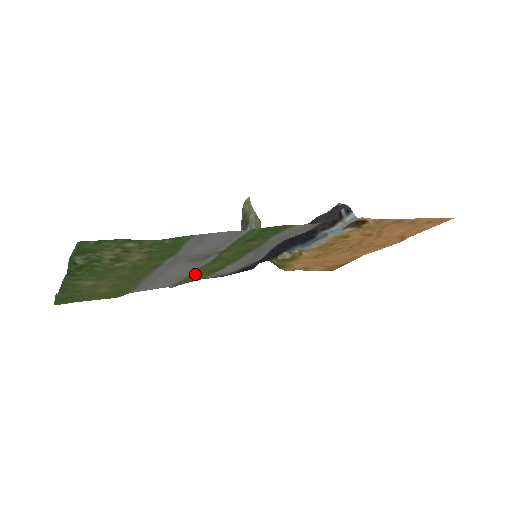
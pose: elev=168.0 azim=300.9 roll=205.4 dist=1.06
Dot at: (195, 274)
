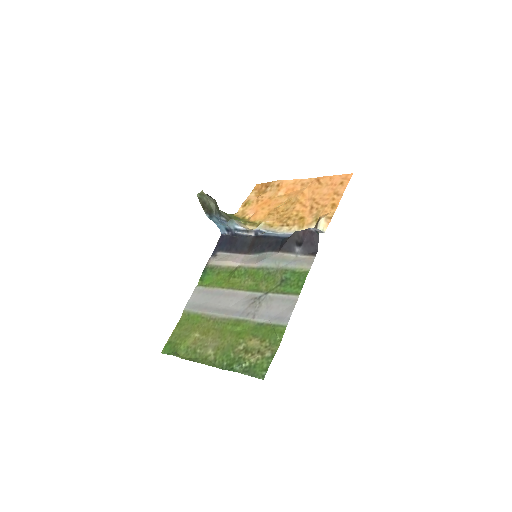
Dot at: (225, 284)
